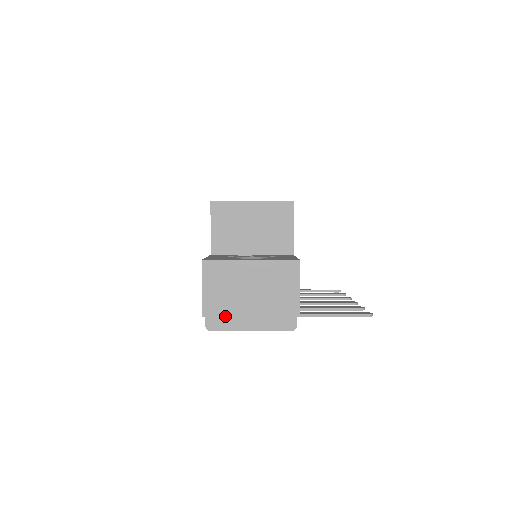
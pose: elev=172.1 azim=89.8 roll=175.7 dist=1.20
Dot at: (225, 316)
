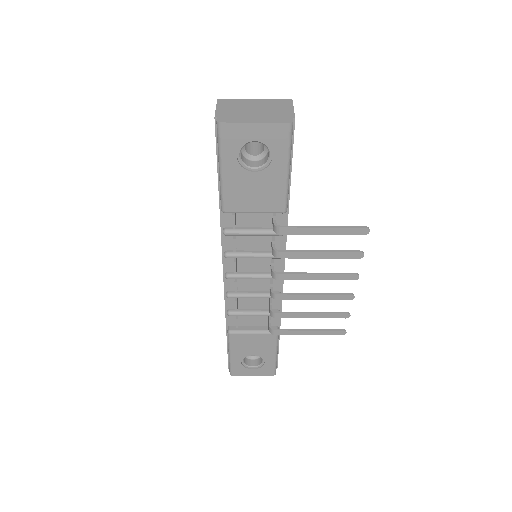
Dot at: (233, 117)
